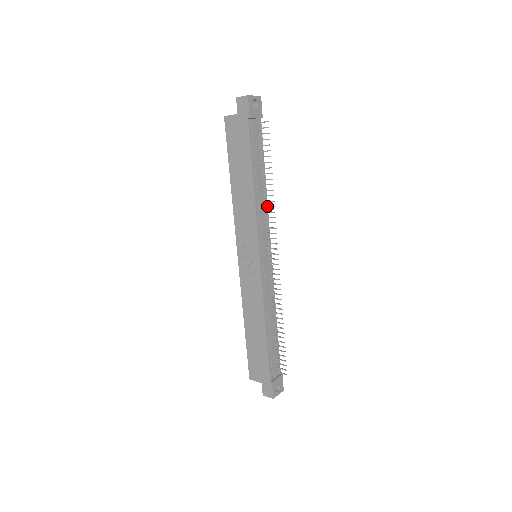
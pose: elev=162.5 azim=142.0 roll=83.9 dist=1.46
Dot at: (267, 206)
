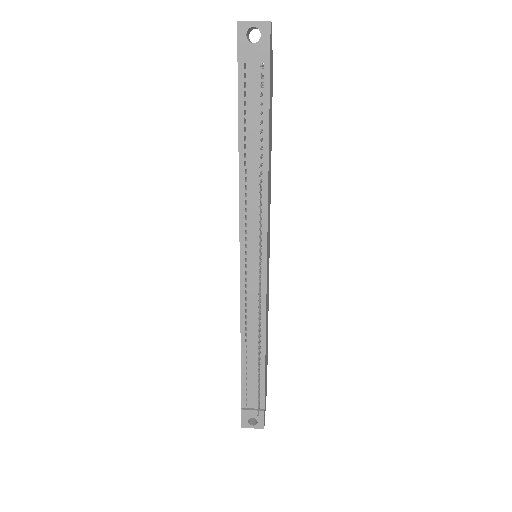
Dot at: (260, 196)
